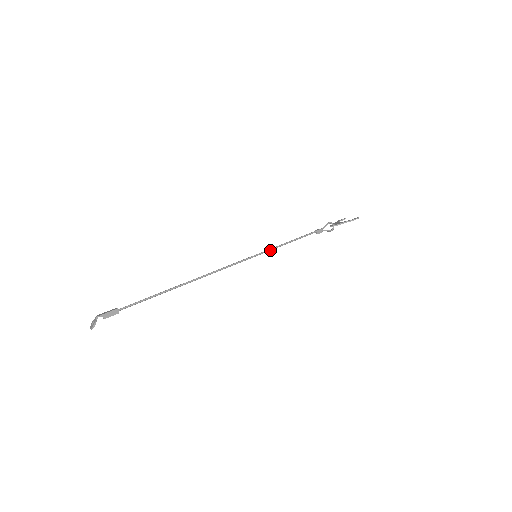
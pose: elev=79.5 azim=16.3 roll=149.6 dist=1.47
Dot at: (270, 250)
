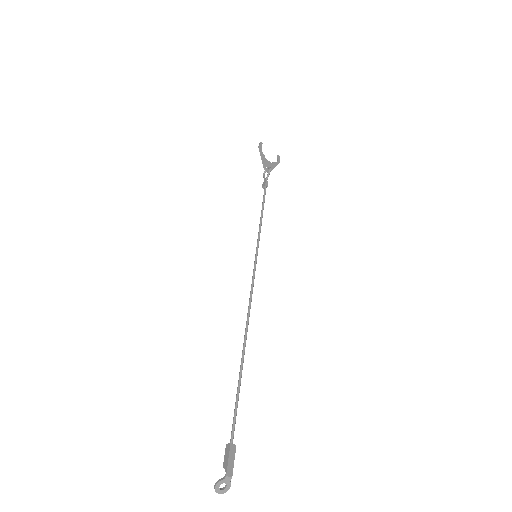
Dot at: (259, 239)
